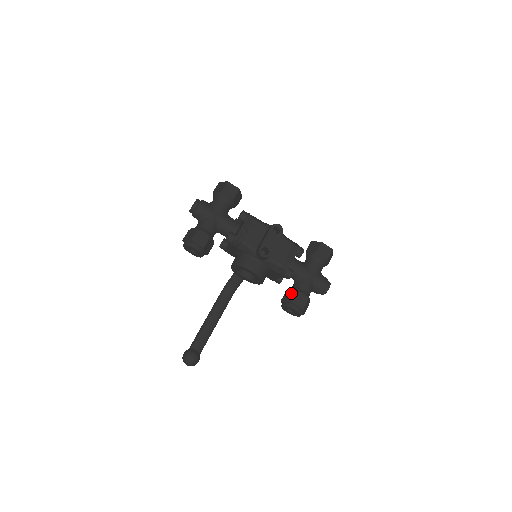
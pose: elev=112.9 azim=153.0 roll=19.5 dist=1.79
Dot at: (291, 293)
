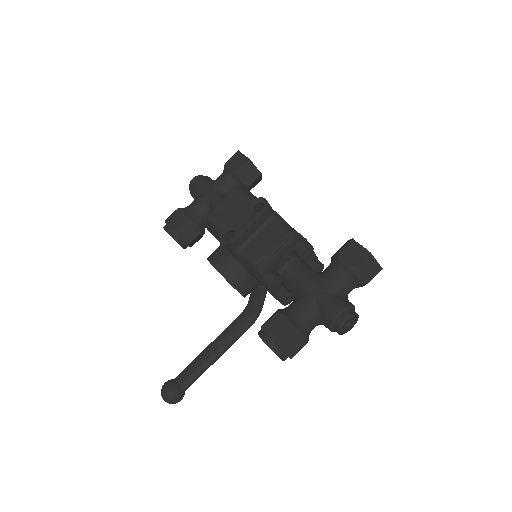
Dot at: (272, 315)
